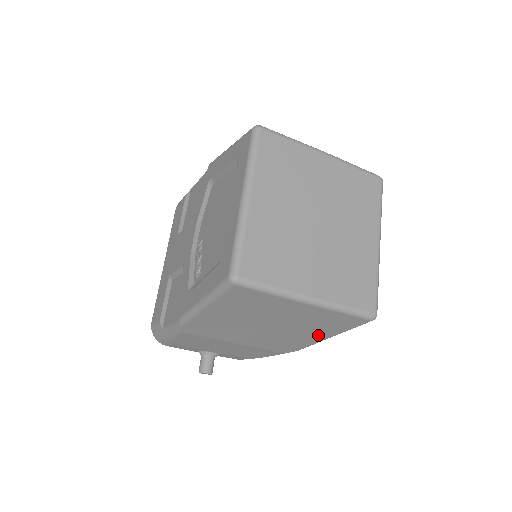
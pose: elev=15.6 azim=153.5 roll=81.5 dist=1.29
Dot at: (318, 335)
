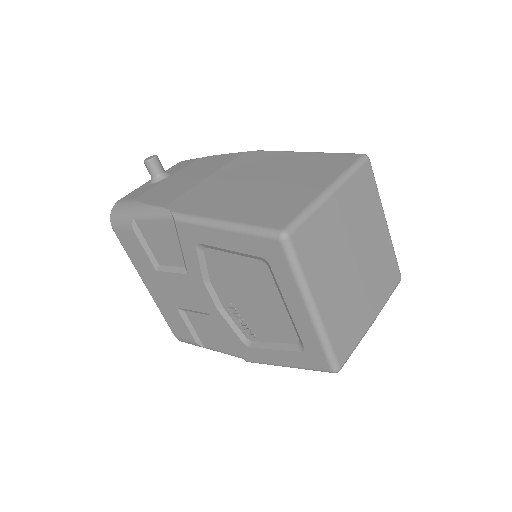
Dot at: occluded
